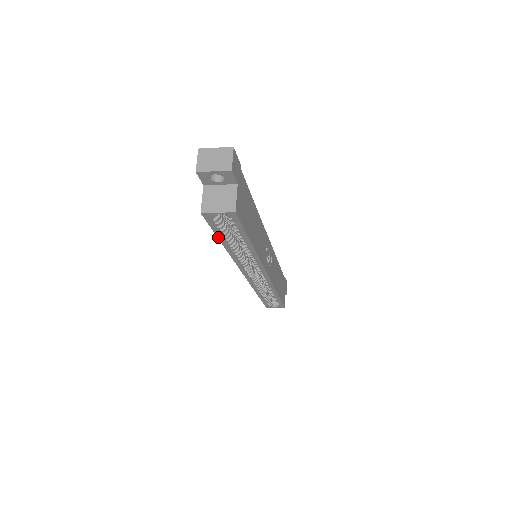
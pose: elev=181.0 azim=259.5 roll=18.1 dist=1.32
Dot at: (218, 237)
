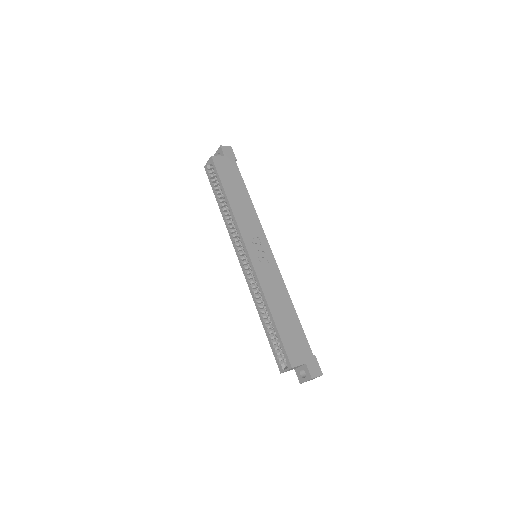
Dot at: (215, 194)
